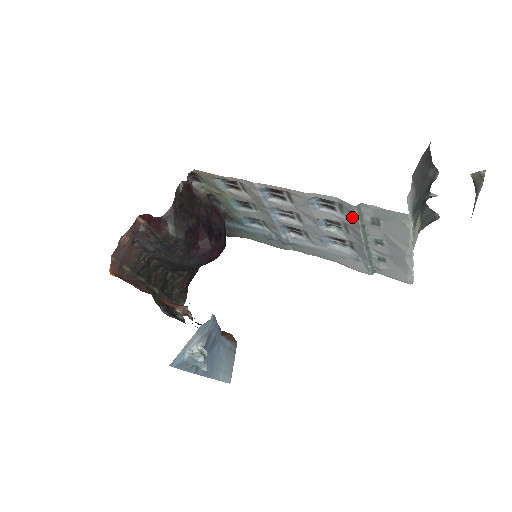
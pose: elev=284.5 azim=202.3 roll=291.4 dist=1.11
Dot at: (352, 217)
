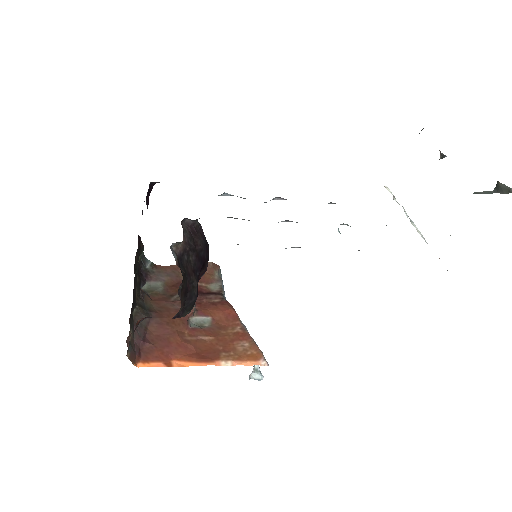
Dot at: occluded
